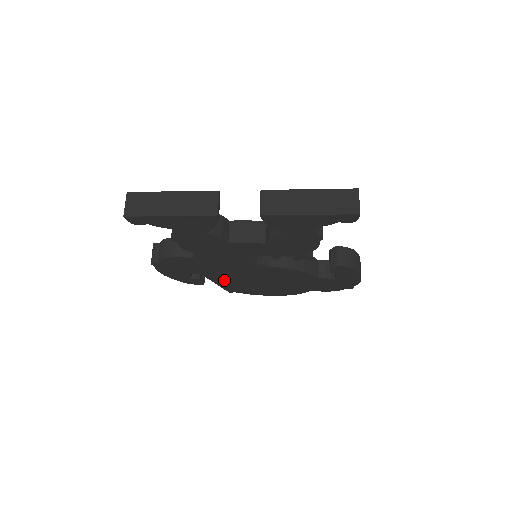
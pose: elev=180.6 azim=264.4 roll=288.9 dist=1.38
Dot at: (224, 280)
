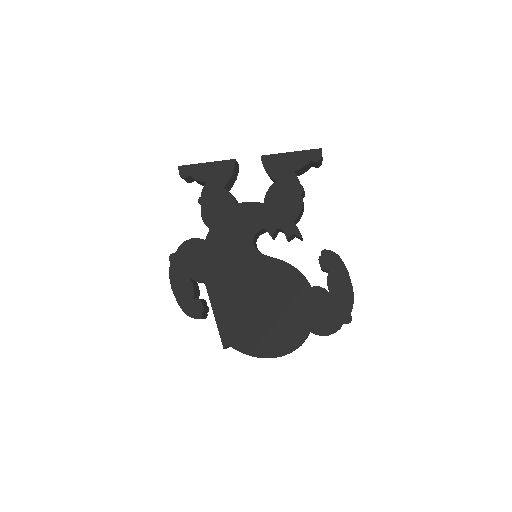
Dot at: (223, 301)
